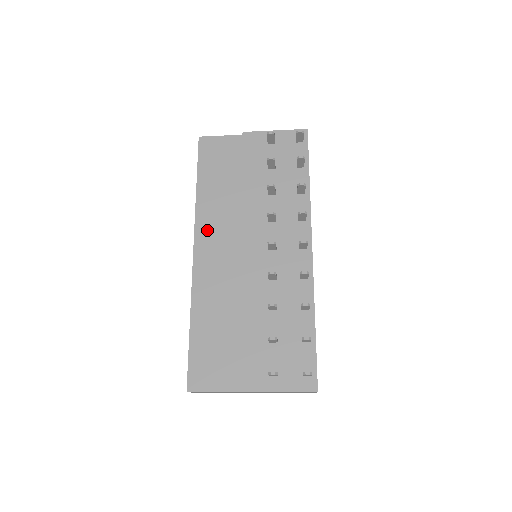
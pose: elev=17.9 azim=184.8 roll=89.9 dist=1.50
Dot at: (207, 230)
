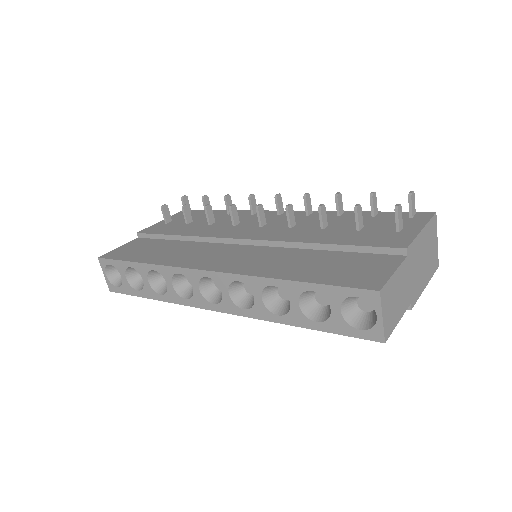
Dot at: (194, 260)
